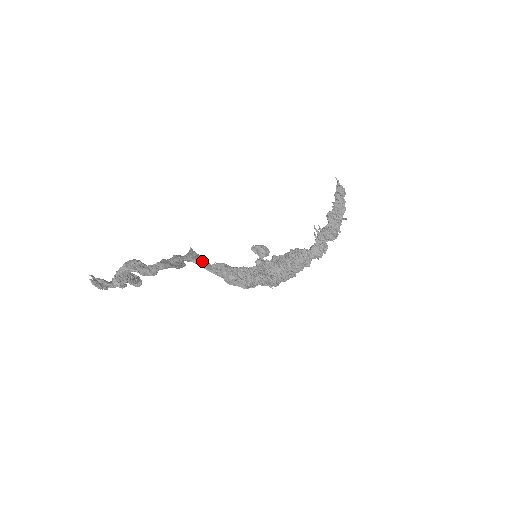
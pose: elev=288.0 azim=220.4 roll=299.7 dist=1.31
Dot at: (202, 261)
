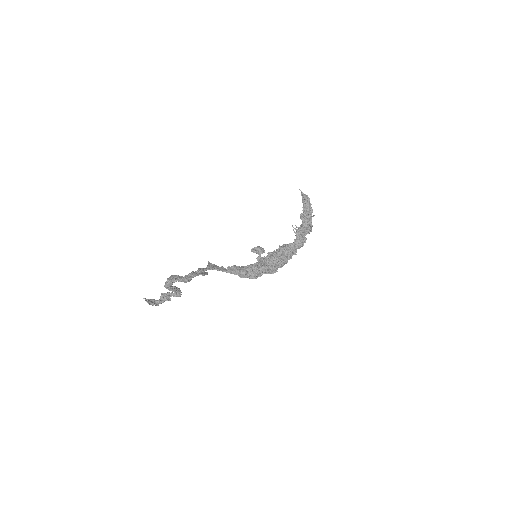
Dot at: (219, 267)
